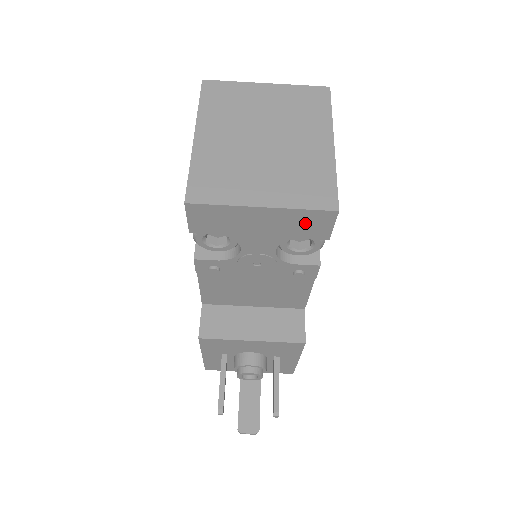
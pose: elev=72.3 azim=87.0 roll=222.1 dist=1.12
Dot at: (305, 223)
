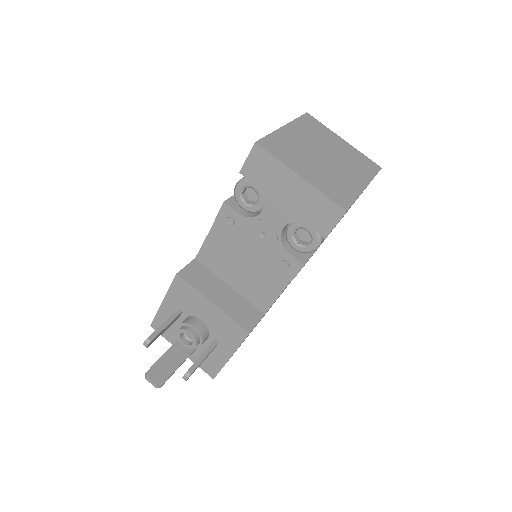
Dot at: (319, 210)
